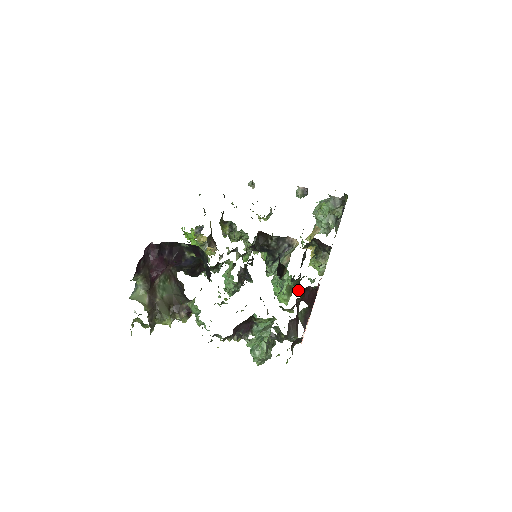
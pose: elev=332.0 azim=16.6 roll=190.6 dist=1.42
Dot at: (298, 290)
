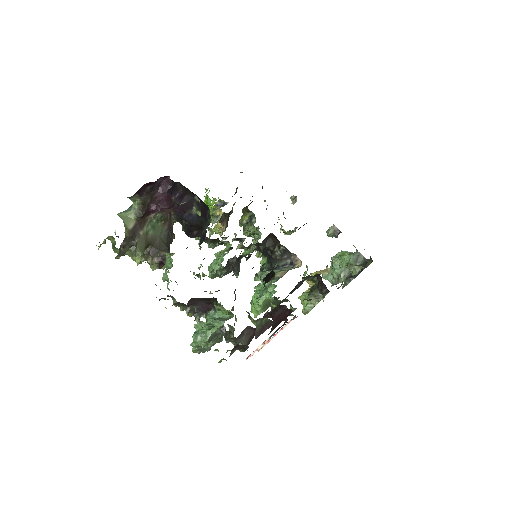
Dot at: occluded
